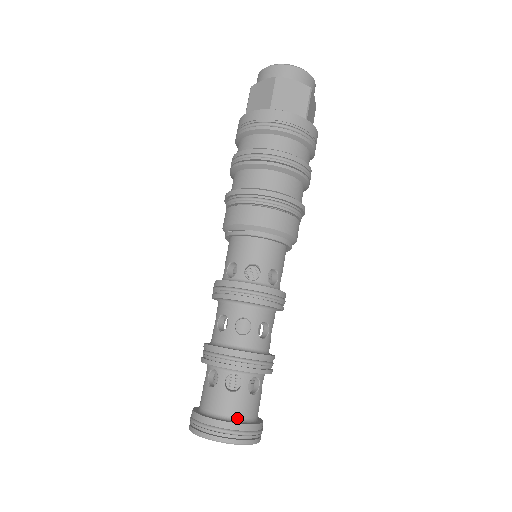
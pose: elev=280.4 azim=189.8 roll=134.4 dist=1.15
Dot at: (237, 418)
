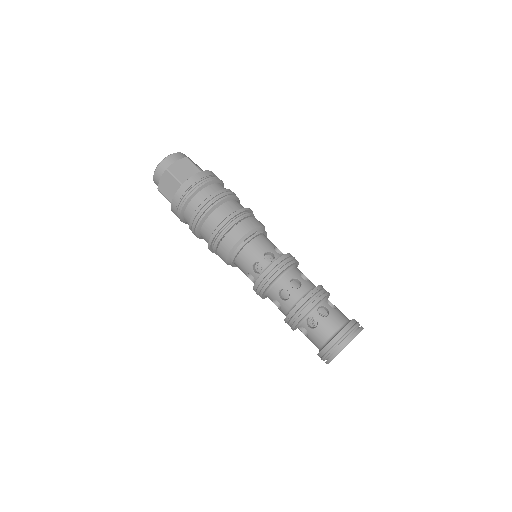
Dot at: (349, 320)
